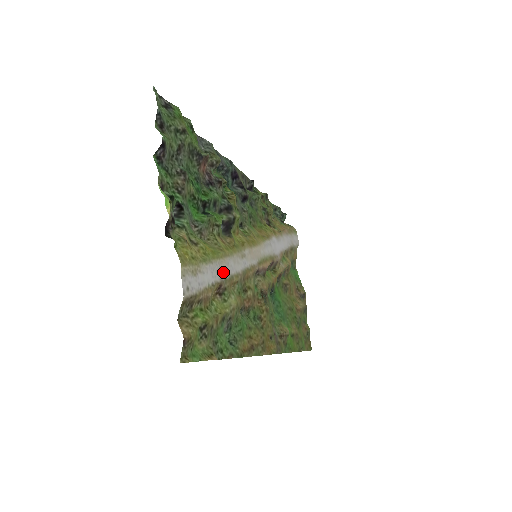
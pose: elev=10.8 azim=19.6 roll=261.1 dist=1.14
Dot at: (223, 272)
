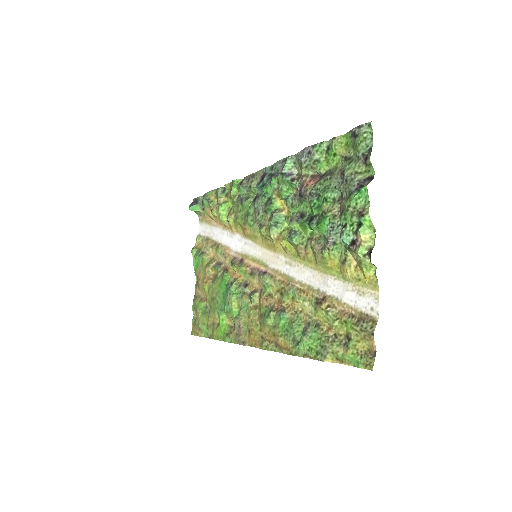
Dot at: (321, 285)
